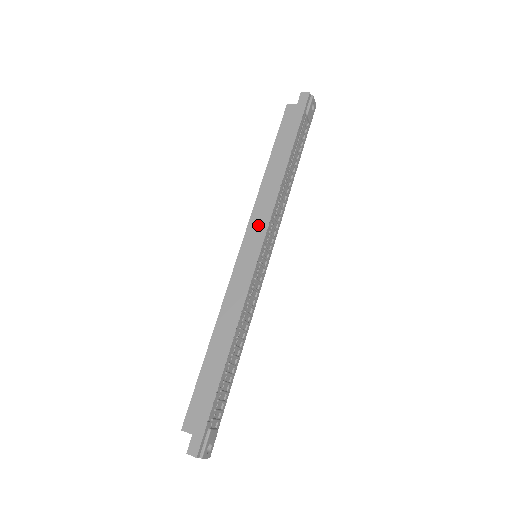
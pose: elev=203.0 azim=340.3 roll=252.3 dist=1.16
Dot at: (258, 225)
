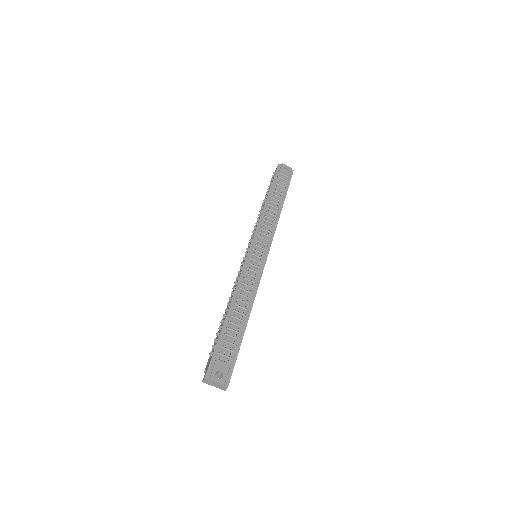
Dot at: occluded
